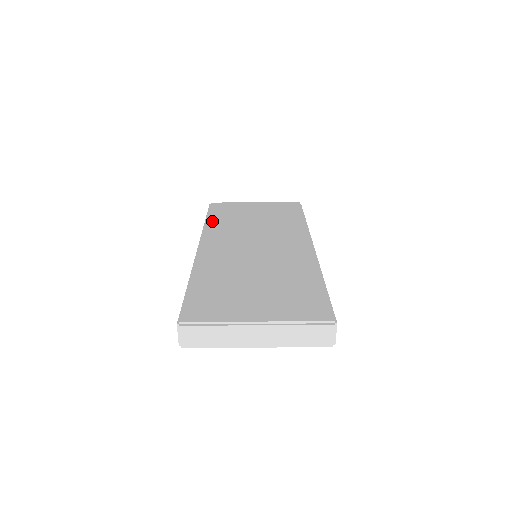
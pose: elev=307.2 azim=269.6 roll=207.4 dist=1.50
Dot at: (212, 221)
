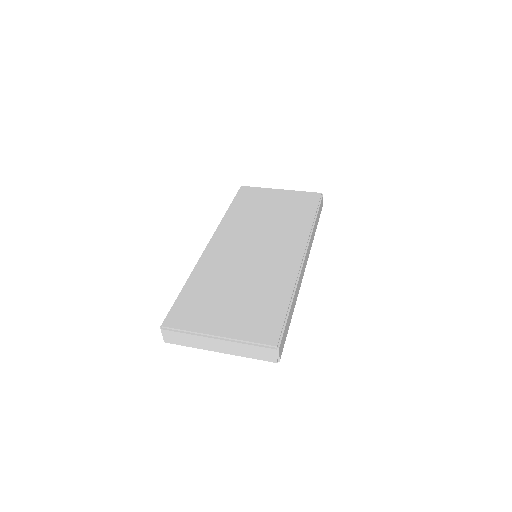
Dot at: (232, 212)
